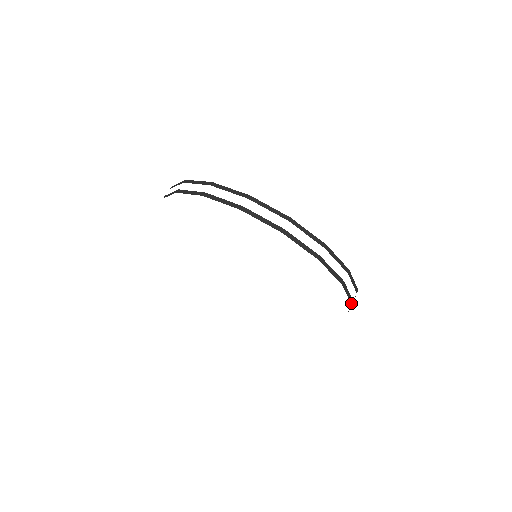
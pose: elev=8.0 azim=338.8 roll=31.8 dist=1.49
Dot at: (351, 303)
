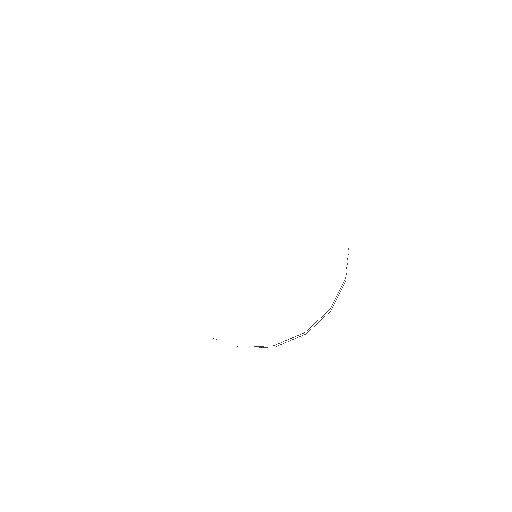
Dot at: (329, 309)
